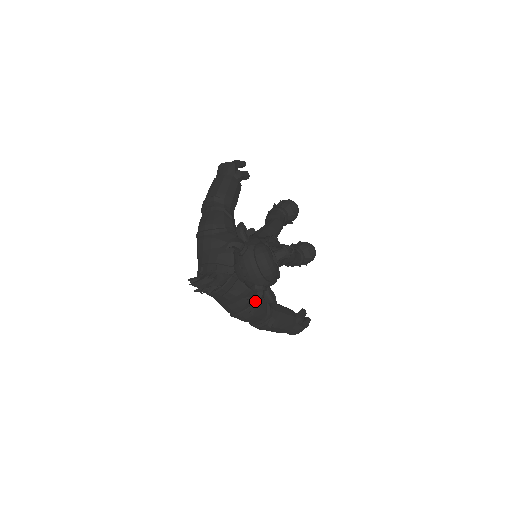
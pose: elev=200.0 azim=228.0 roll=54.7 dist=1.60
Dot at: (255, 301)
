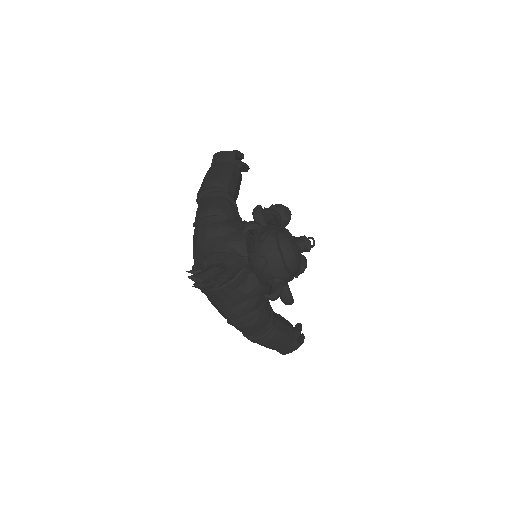
Dot at: (274, 297)
